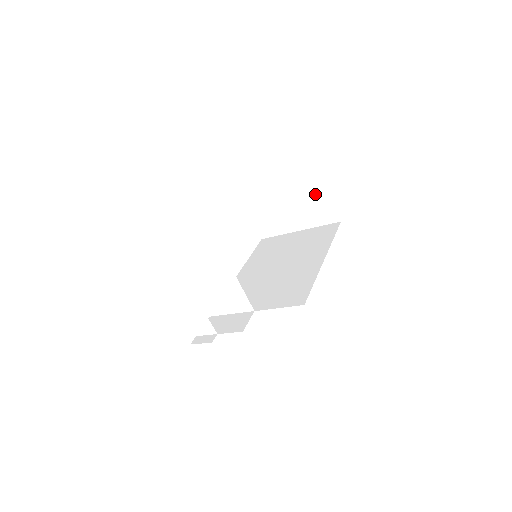
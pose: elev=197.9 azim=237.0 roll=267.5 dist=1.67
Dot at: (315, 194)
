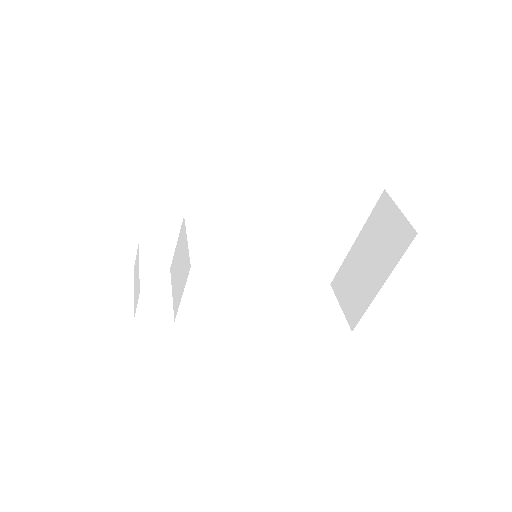
Dot at: (383, 219)
